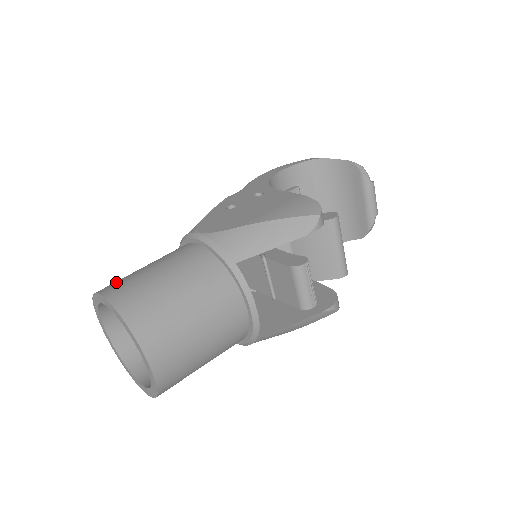
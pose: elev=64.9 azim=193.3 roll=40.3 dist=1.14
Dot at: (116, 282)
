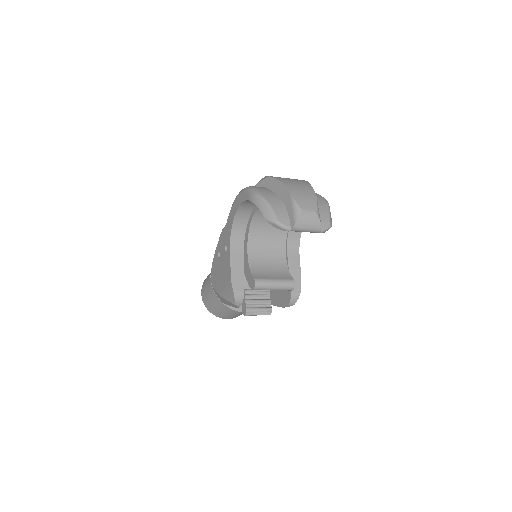
Dot at: (204, 285)
